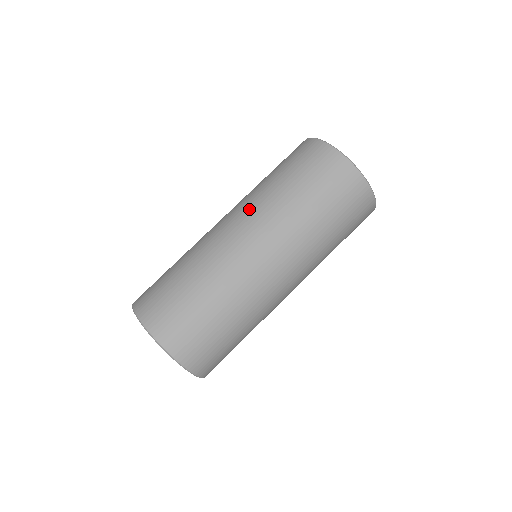
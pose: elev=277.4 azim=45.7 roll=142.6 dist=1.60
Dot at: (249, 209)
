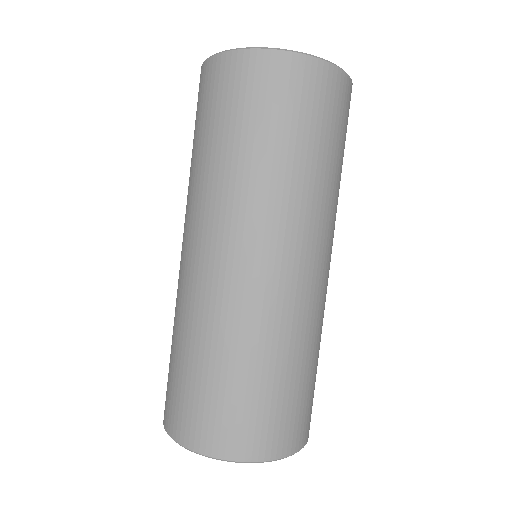
Dot at: (257, 221)
